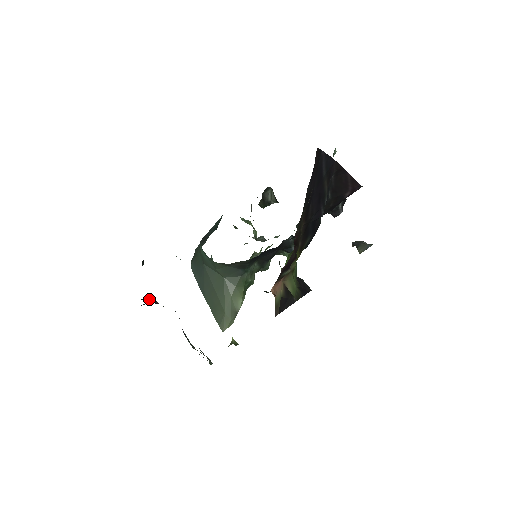
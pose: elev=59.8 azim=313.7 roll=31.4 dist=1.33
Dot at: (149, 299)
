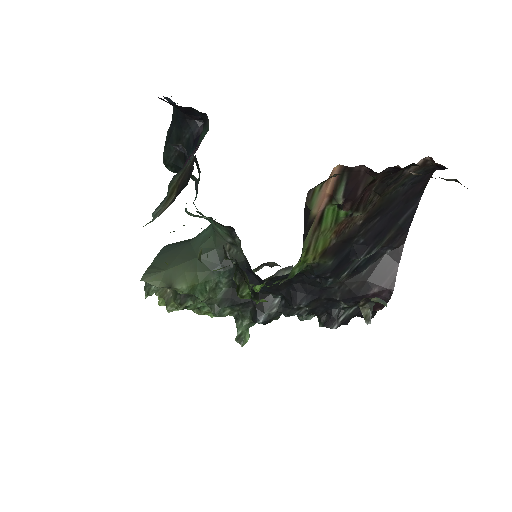
Dot at: (172, 151)
